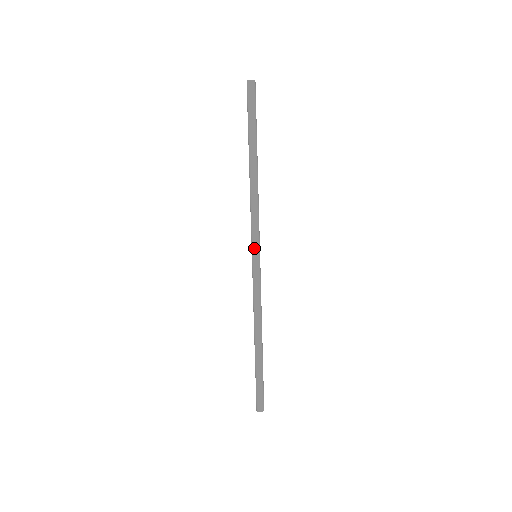
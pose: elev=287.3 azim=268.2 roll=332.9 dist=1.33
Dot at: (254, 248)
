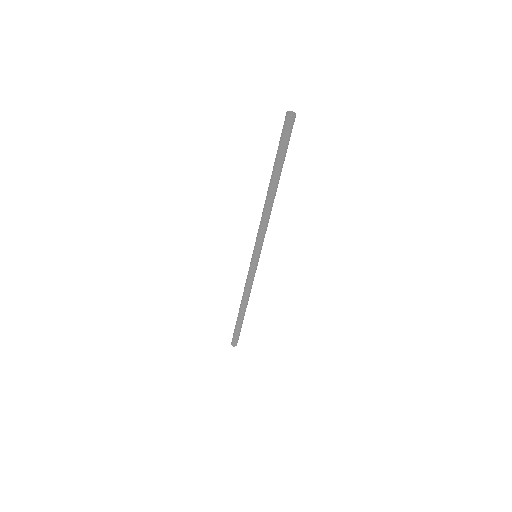
Dot at: (255, 252)
